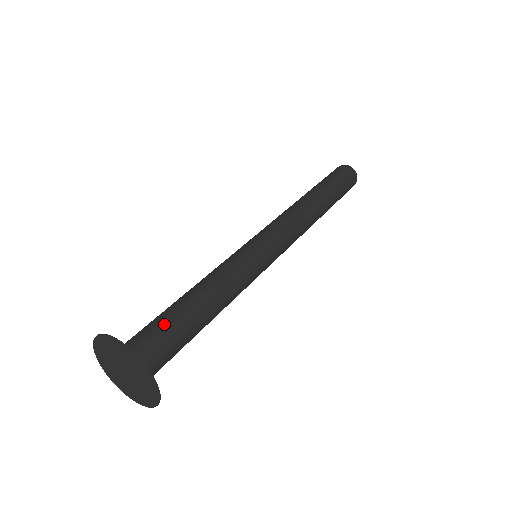
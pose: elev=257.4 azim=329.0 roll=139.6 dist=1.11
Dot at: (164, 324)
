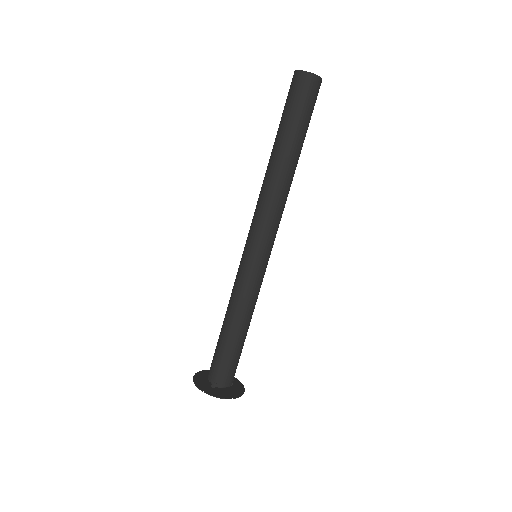
Dot at: (219, 357)
